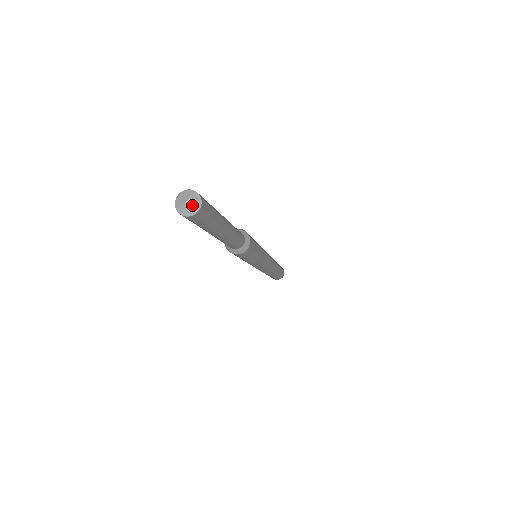
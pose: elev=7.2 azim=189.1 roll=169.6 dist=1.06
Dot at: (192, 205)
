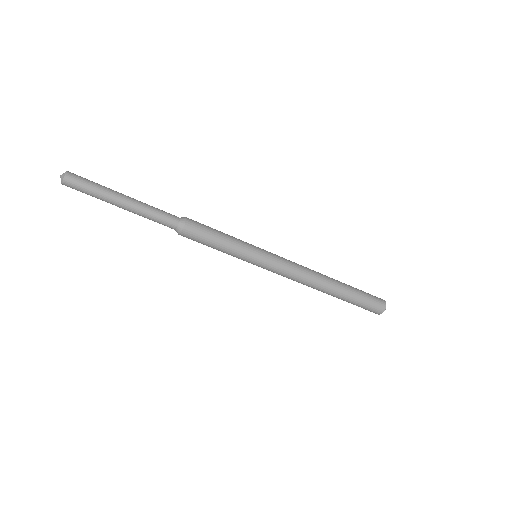
Dot at: (61, 178)
